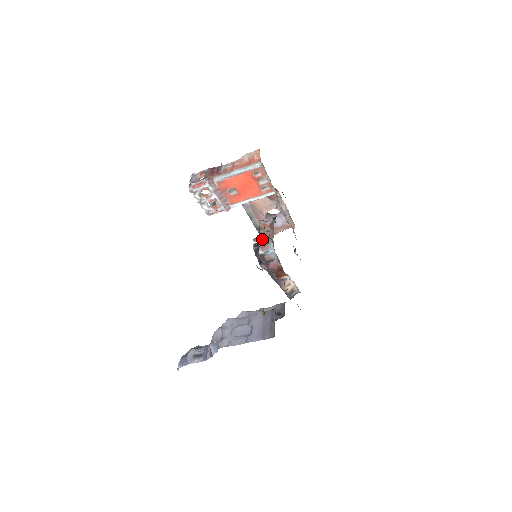
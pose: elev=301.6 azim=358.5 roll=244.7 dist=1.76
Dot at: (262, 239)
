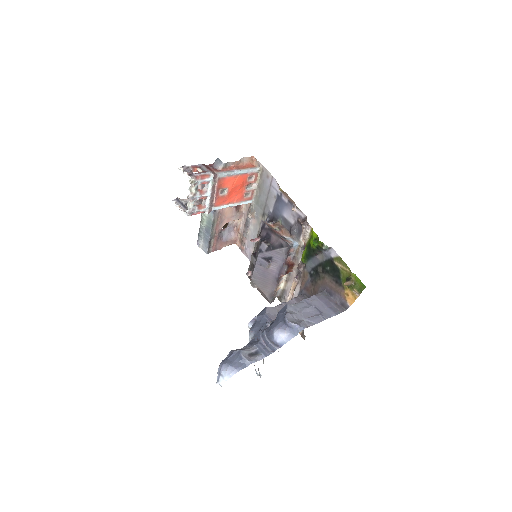
Dot at: (279, 235)
